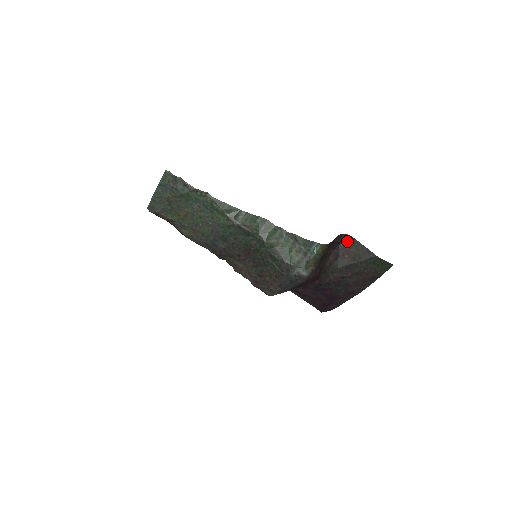
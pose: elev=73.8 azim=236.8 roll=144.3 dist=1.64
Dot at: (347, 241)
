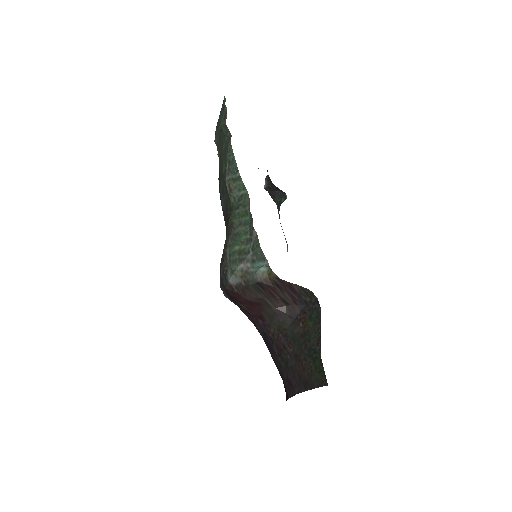
Dot at: (314, 308)
